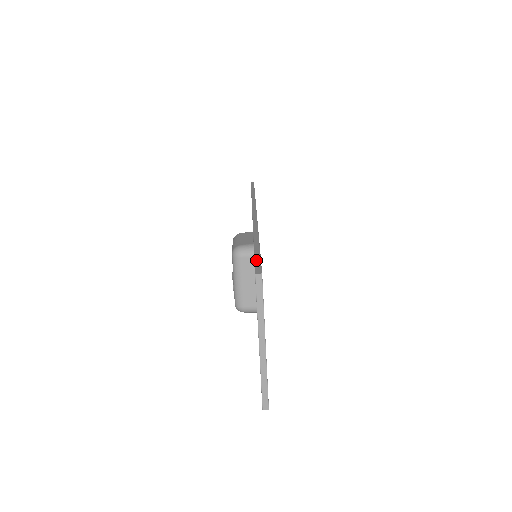
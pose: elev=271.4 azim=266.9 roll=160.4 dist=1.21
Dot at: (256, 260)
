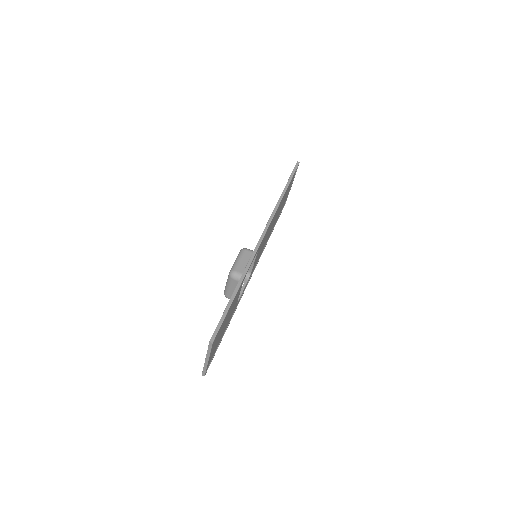
Dot at: (219, 324)
